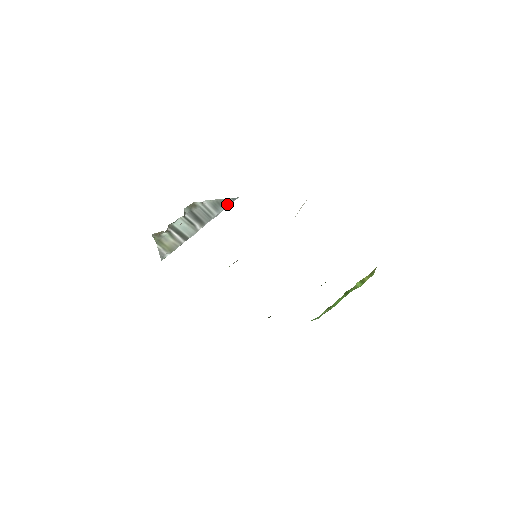
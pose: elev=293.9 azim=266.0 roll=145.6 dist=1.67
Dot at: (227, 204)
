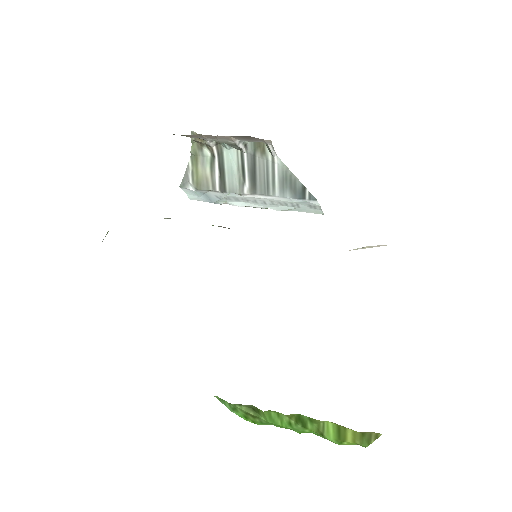
Dot at: (299, 195)
